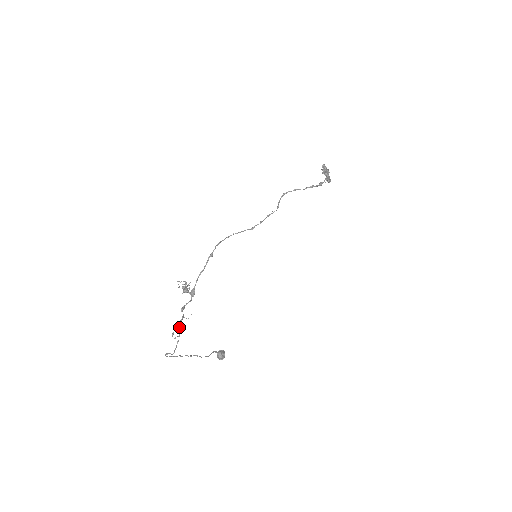
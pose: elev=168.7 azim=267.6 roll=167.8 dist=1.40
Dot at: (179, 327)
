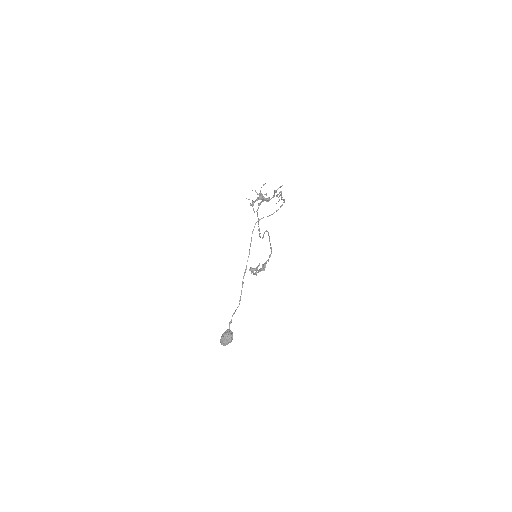
Dot at: (281, 194)
